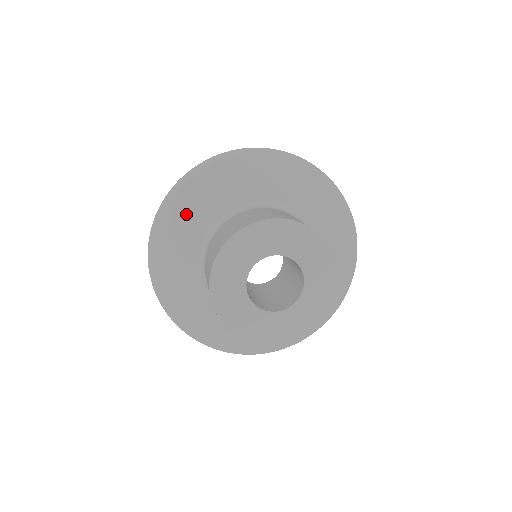
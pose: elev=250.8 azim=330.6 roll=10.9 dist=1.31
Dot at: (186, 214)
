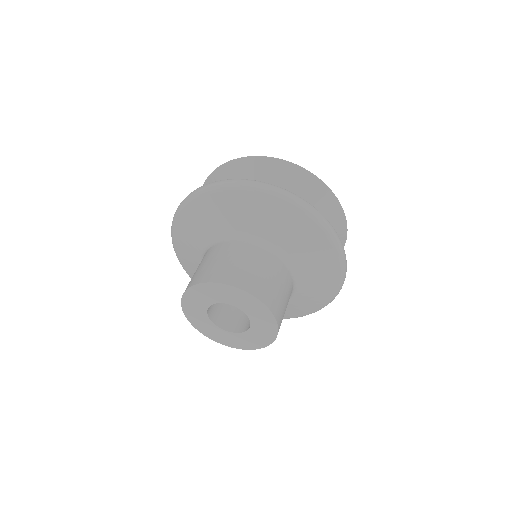
Dot at: (239, 209)
